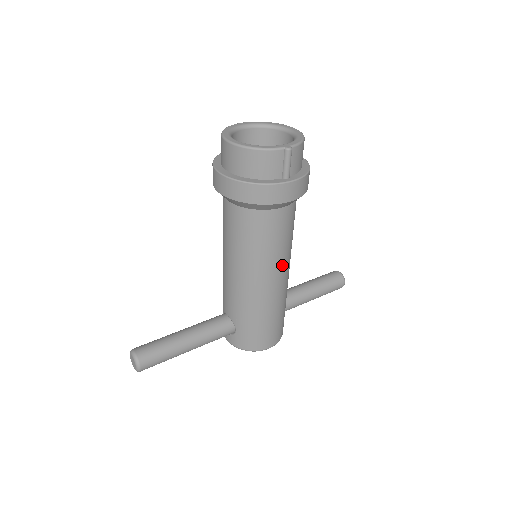
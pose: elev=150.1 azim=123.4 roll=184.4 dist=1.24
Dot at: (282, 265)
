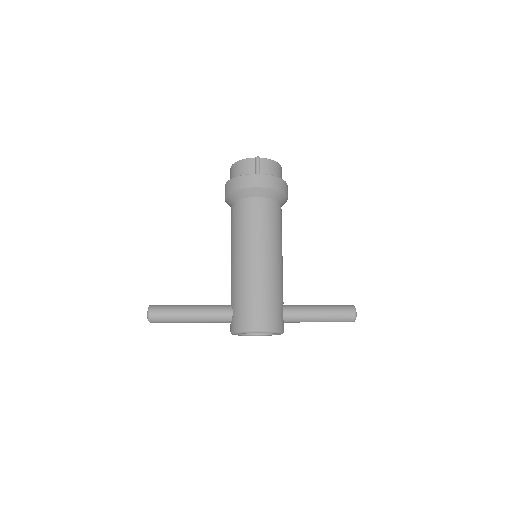
Dot at: (264, 245)
